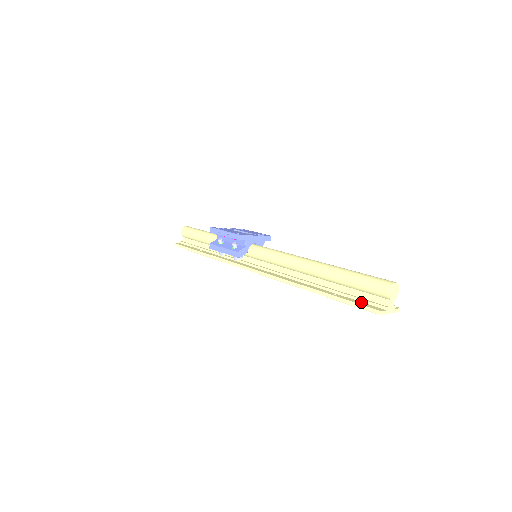
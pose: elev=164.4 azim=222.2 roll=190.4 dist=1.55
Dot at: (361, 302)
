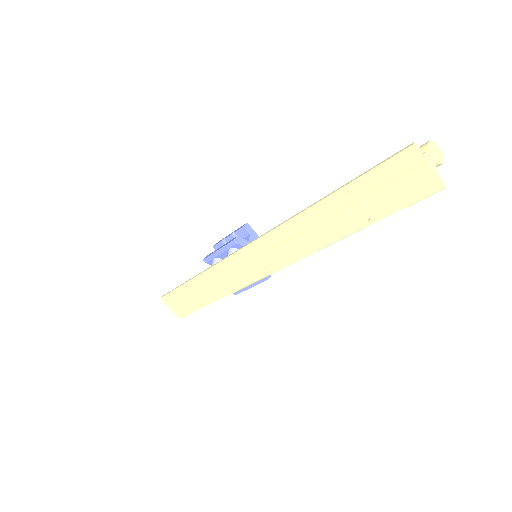
Dot at: (386, 172)
